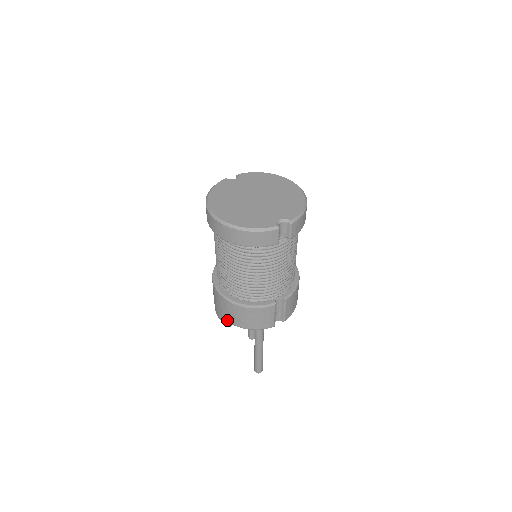
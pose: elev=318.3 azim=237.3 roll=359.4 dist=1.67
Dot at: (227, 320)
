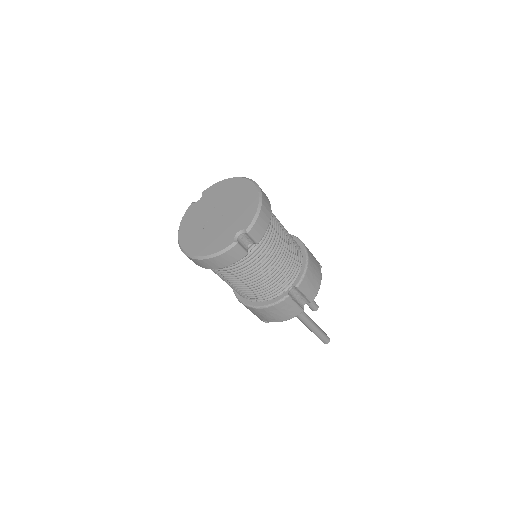
Dot at: (261, 319)
